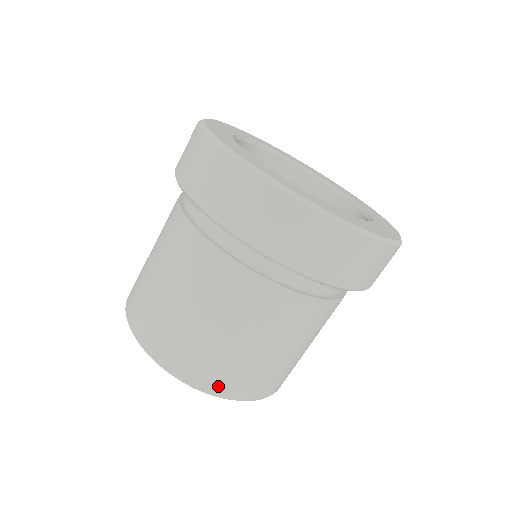
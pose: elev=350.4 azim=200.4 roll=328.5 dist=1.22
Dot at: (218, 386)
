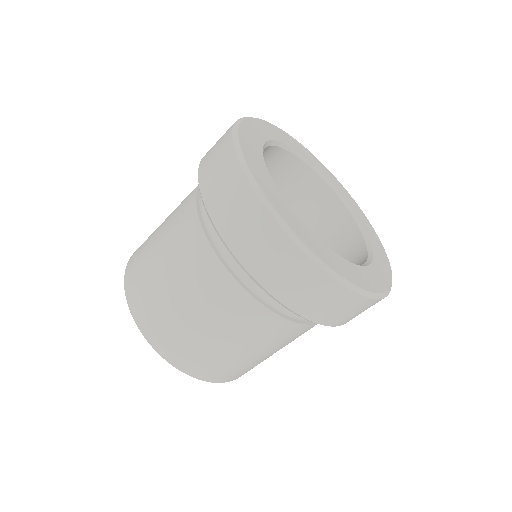
Dot at: (170, 353)
